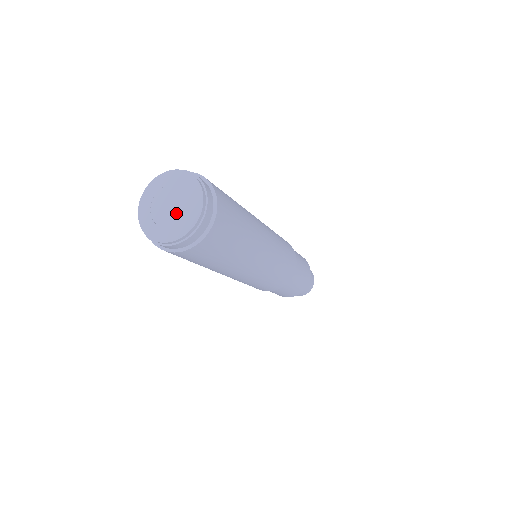
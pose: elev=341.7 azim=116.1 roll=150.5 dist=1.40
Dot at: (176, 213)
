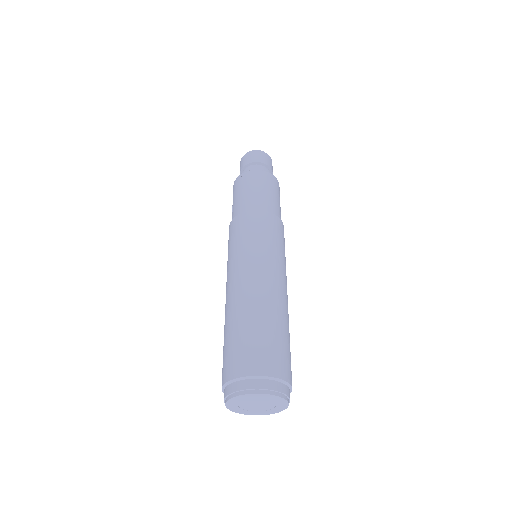
Dot at: (265, 407)
